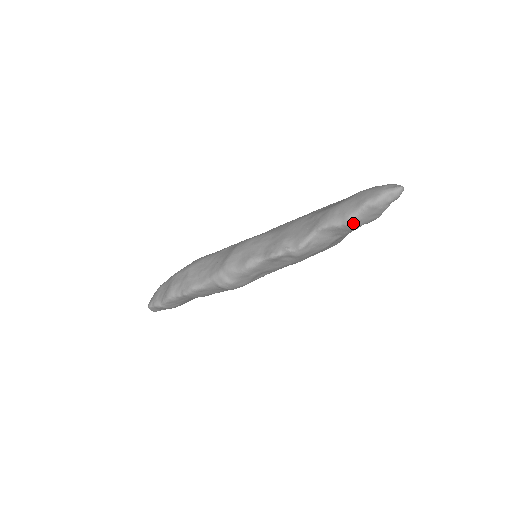
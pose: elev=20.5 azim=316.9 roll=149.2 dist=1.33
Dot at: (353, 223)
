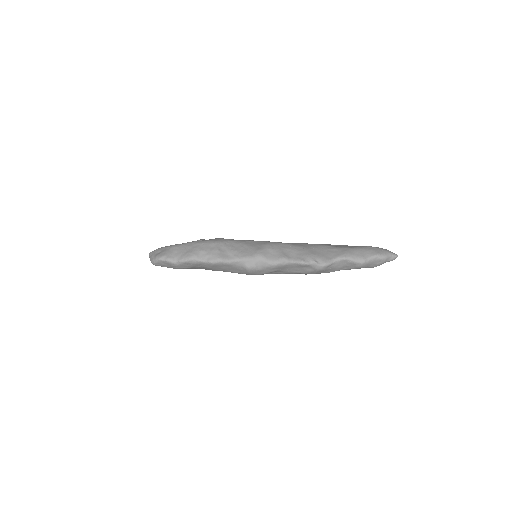
Dot at: (365, 264)
